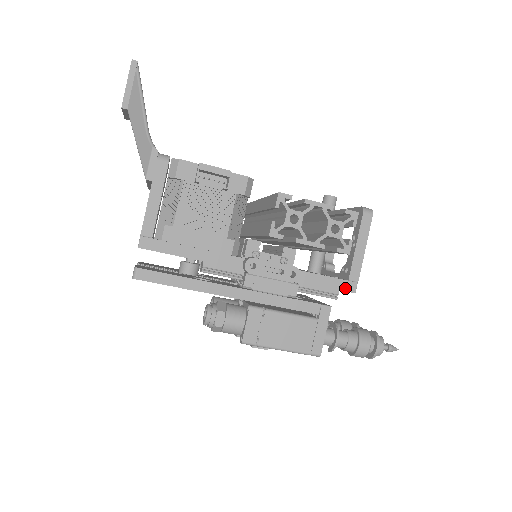
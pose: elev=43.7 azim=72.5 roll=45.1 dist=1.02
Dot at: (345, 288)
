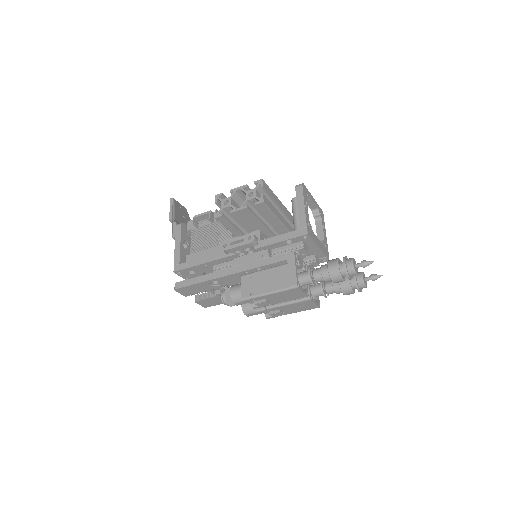
Dot at: (299, 235)
